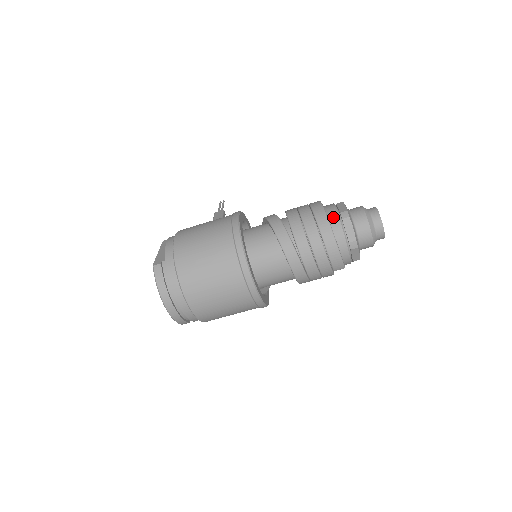
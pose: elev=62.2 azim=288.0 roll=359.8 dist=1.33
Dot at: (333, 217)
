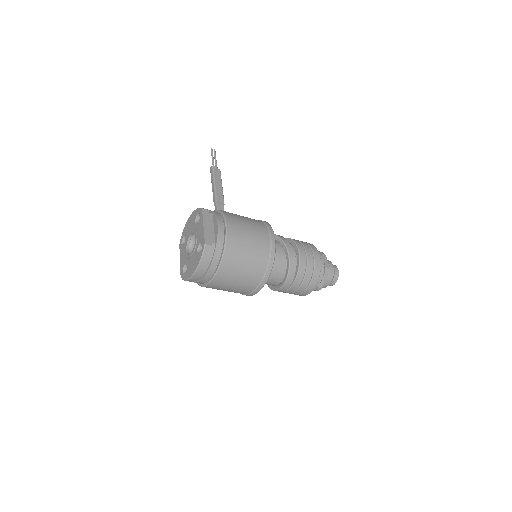
Dot at: (321, 269)
